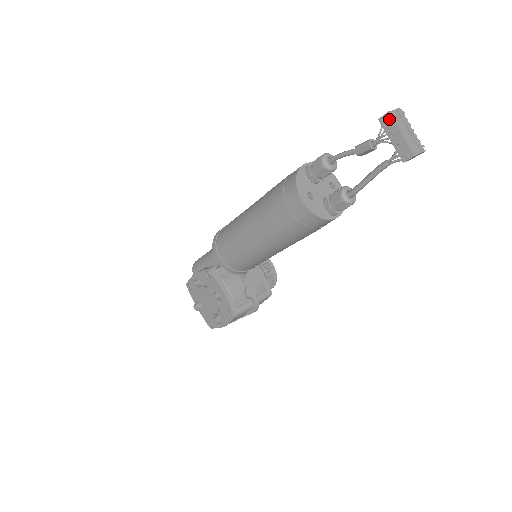
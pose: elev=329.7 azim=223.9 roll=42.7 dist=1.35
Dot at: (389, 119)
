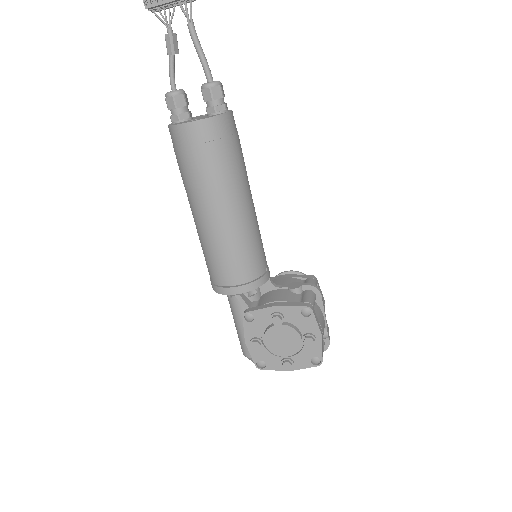
Dot at: out of frame
